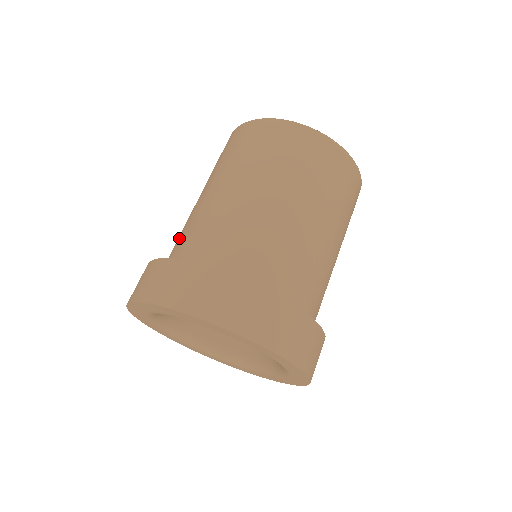
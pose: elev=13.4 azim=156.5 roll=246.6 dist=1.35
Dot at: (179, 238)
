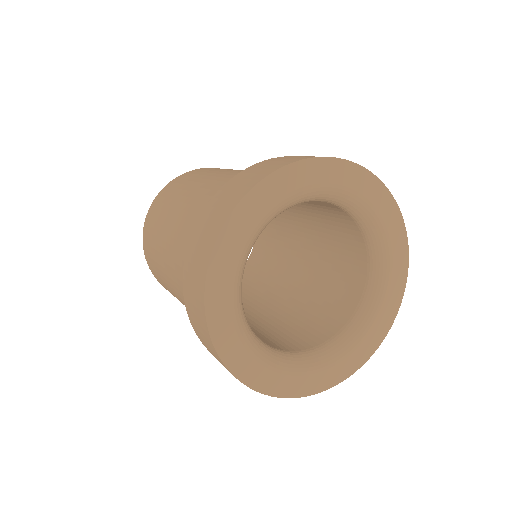
Dot at: occluded
